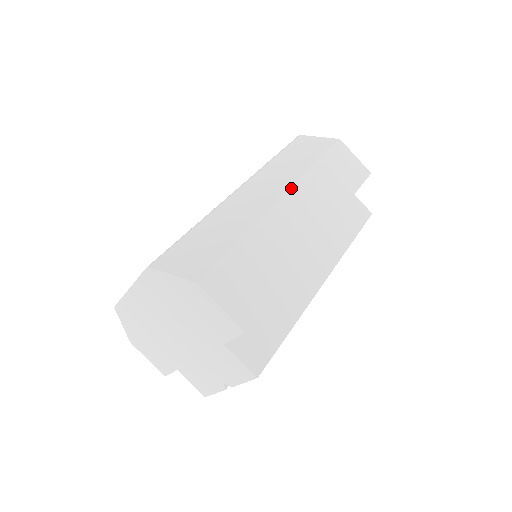
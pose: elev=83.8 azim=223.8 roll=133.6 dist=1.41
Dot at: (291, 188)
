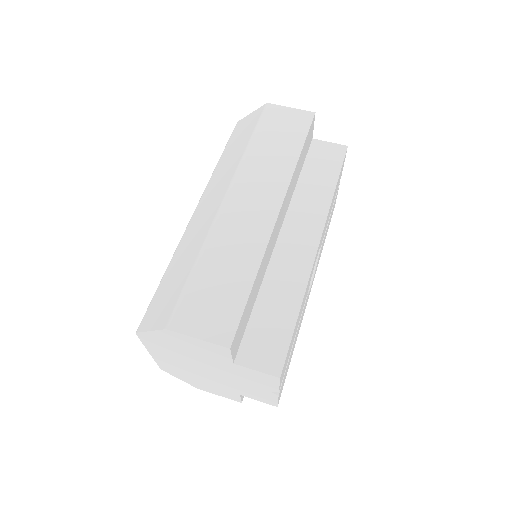
Dot at: (231, 184)
